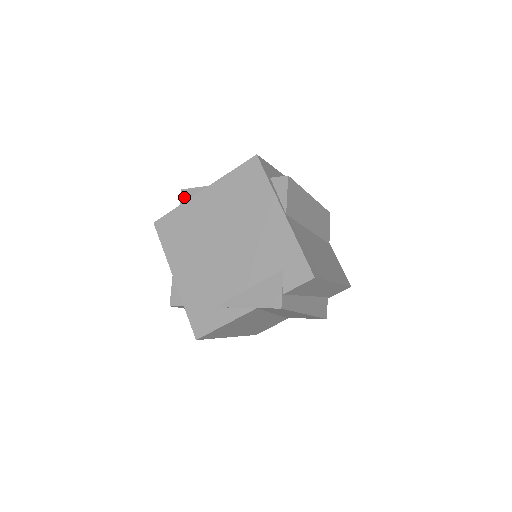
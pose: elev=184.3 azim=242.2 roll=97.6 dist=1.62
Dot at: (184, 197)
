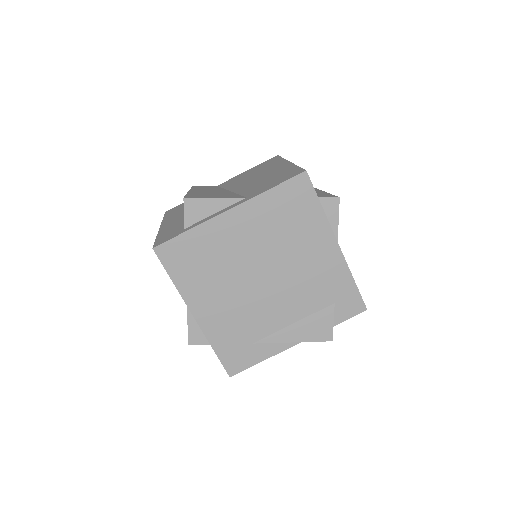
Dot at: (190, 210)
